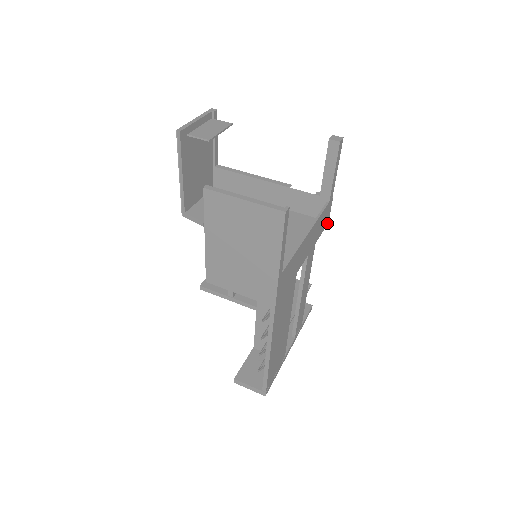
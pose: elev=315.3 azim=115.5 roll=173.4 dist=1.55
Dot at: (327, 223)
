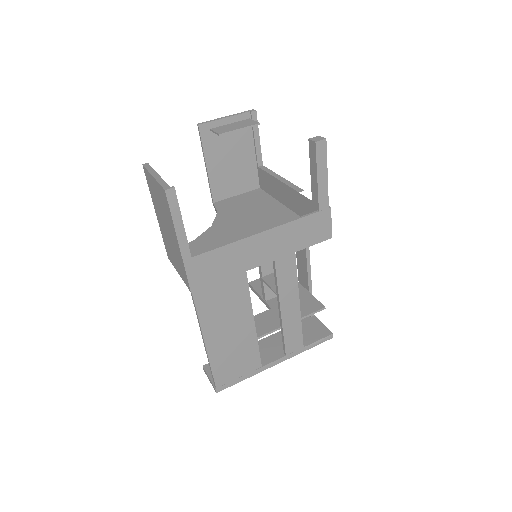
Dot at: (328, 237)
